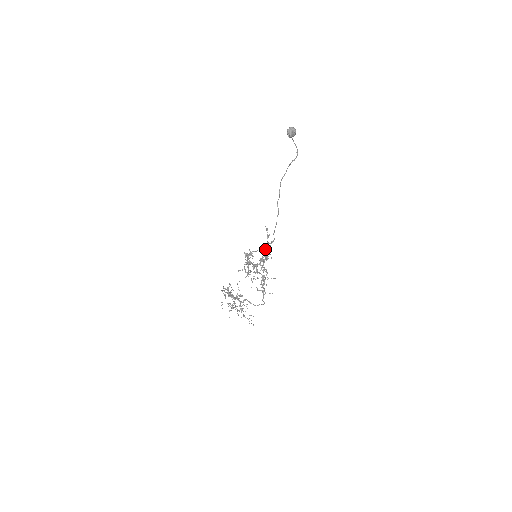
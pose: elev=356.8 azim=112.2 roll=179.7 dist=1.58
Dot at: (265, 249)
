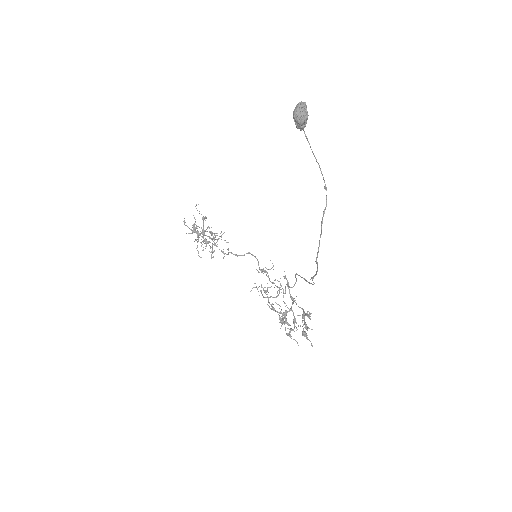
Dot at: (307, 327)
